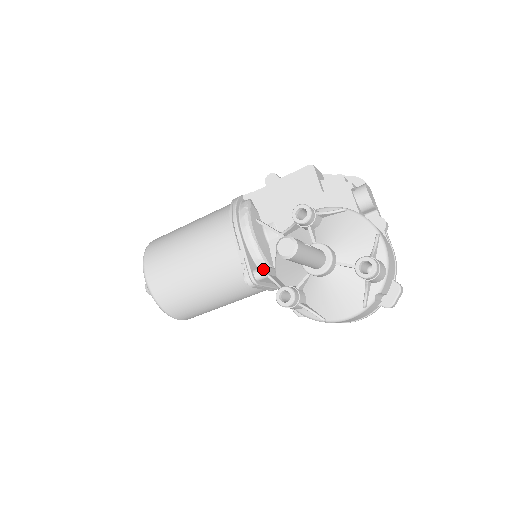
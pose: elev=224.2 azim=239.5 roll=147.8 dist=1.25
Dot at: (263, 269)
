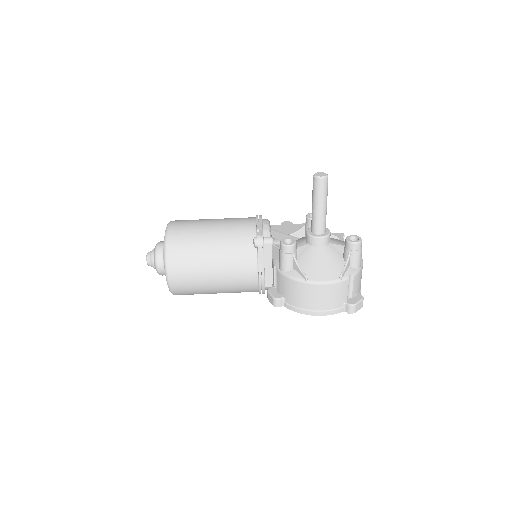
Dot at: (272, 237)
